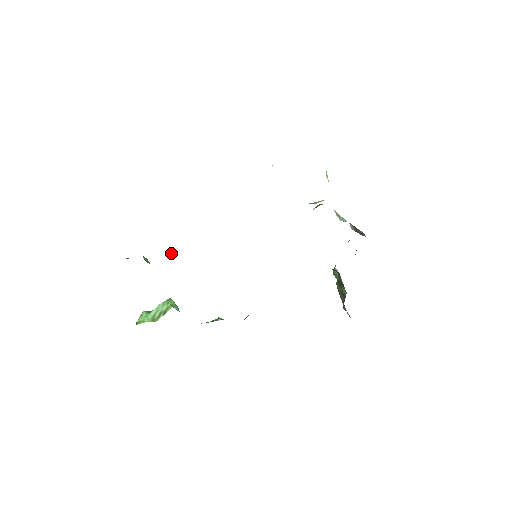
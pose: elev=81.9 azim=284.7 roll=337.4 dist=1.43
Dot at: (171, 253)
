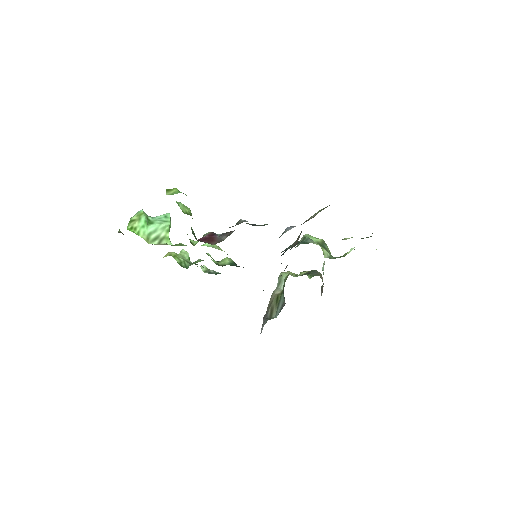
Dot at: (213, 234)
